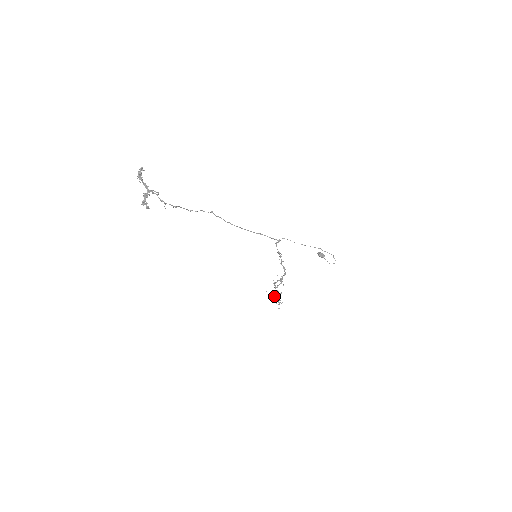
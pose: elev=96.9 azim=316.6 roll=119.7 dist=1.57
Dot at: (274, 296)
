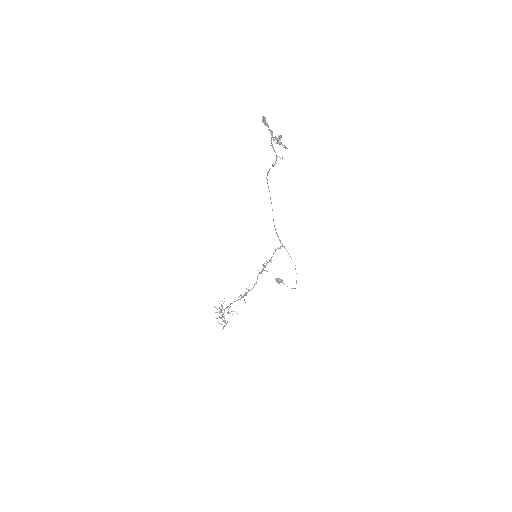
Dot at: (222, 314)
